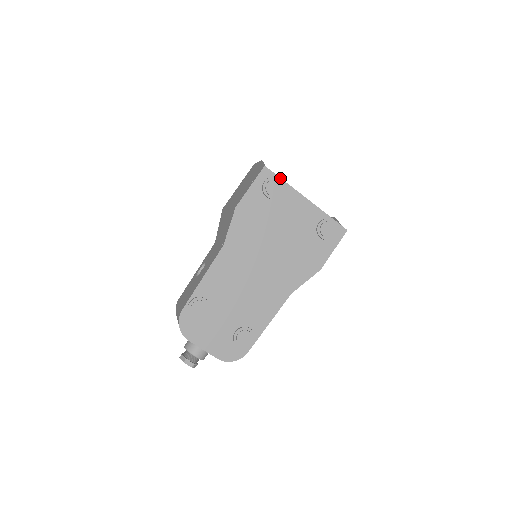
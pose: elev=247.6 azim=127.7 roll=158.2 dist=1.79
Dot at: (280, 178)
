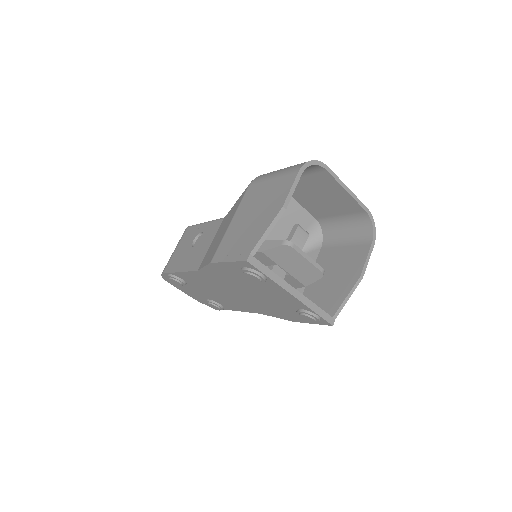
Dot at: (264, 274)
